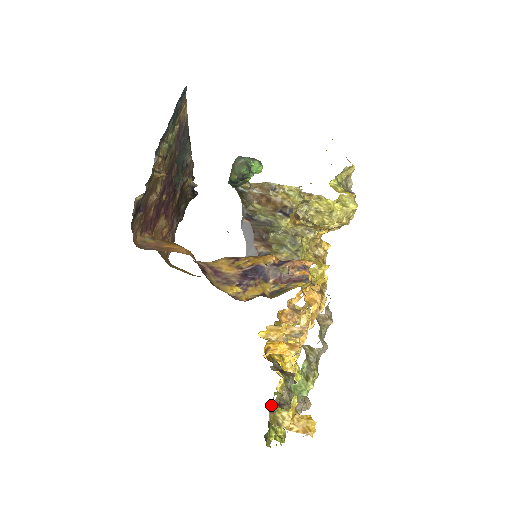
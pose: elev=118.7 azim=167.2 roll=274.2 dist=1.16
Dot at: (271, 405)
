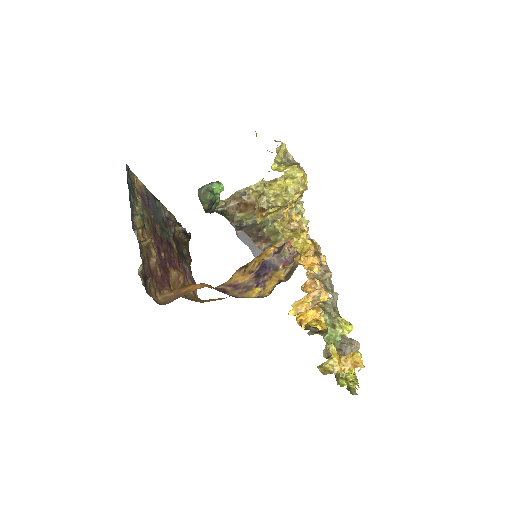
Dot at: occluded
